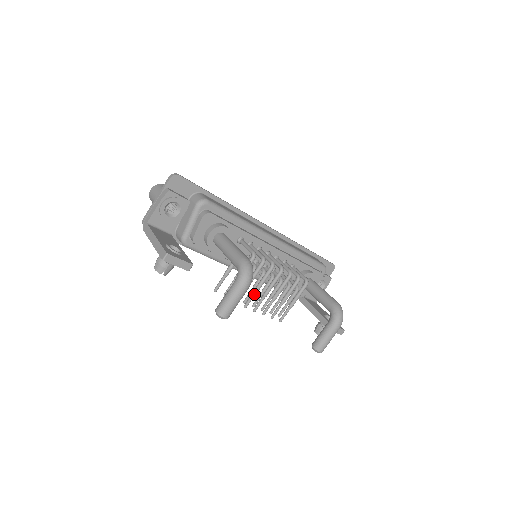
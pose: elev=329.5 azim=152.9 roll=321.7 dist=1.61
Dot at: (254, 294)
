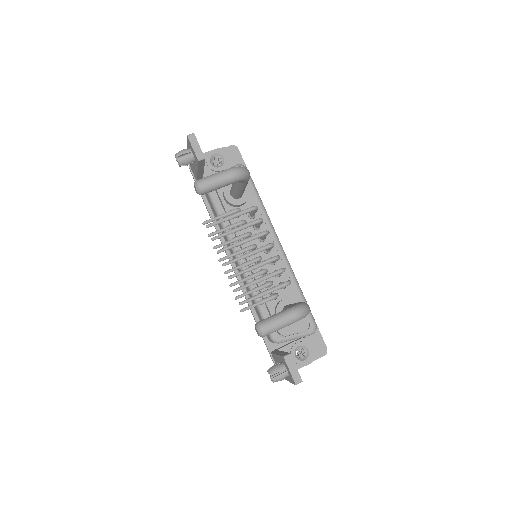
Dot at: (234, 245)
